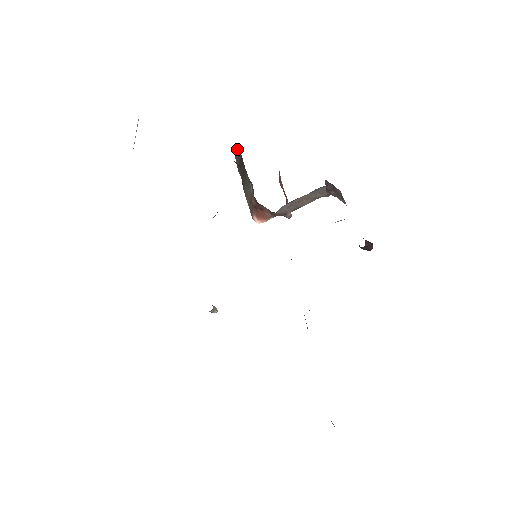
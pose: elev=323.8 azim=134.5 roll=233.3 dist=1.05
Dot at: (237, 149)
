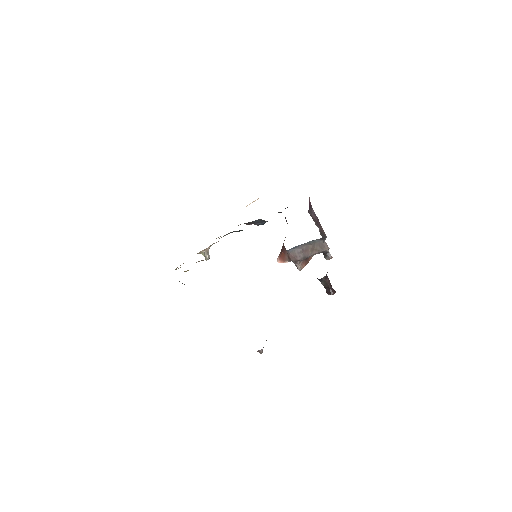
Dot at: occluded
